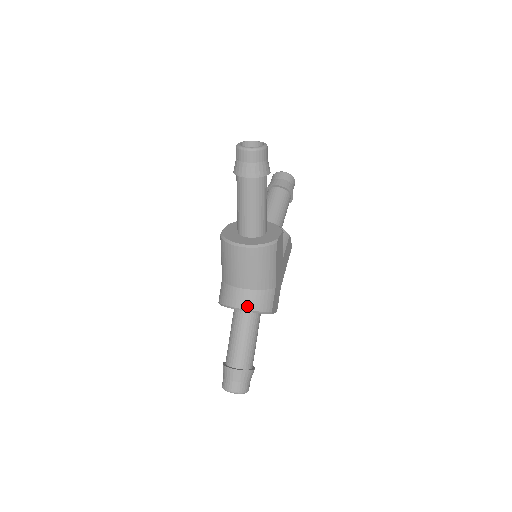
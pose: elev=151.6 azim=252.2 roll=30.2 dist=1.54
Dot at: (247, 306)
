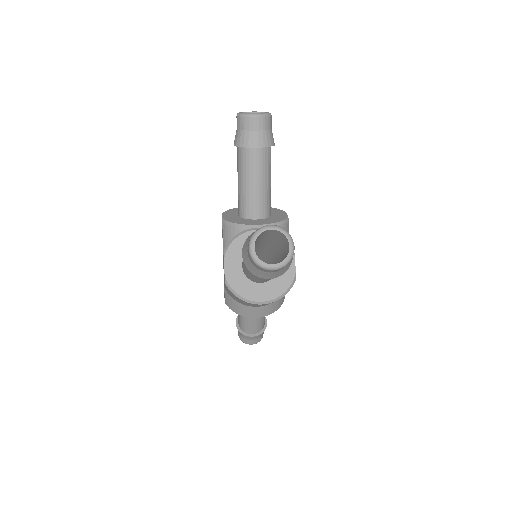
Dot at: (264, 315)
